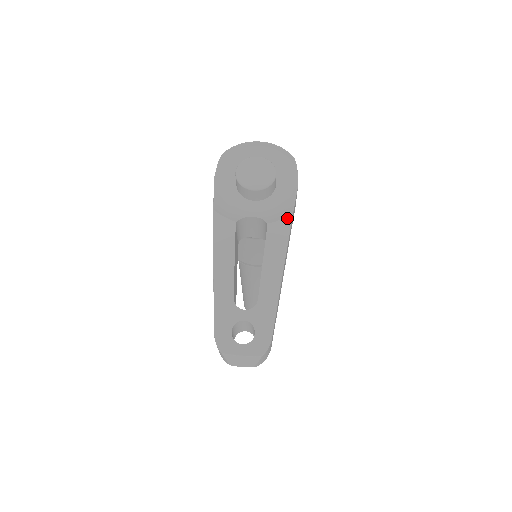
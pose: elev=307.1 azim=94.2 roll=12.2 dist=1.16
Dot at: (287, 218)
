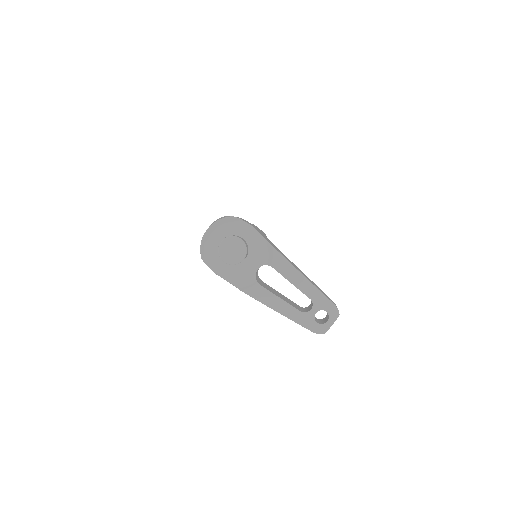
Dot at: (274, 253)
